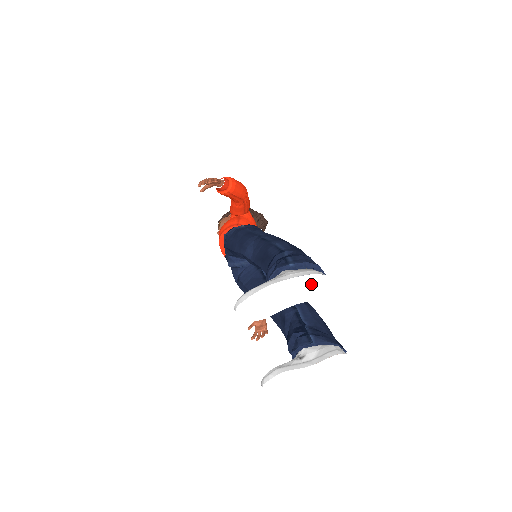
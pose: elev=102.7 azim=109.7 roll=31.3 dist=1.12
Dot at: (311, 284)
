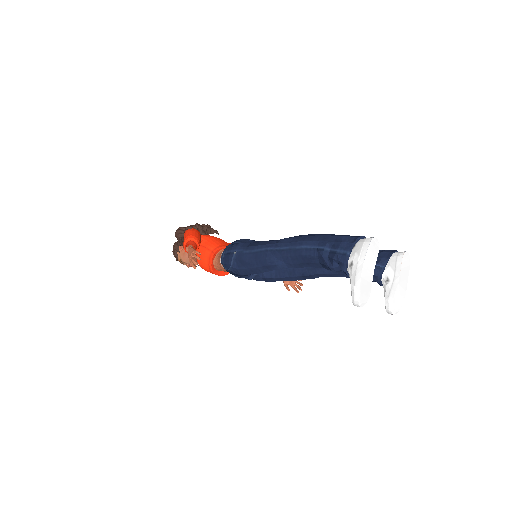
Dot at: (372, 251)
